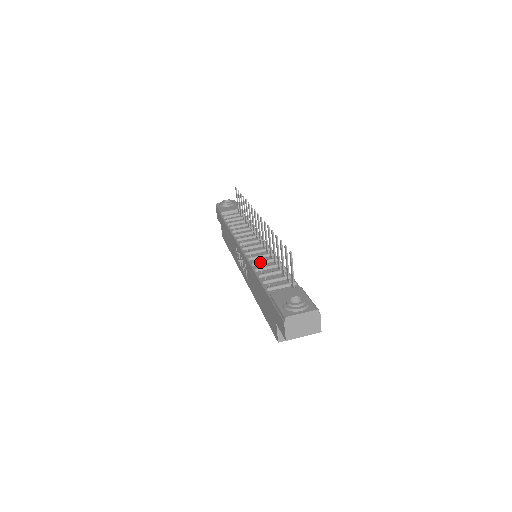
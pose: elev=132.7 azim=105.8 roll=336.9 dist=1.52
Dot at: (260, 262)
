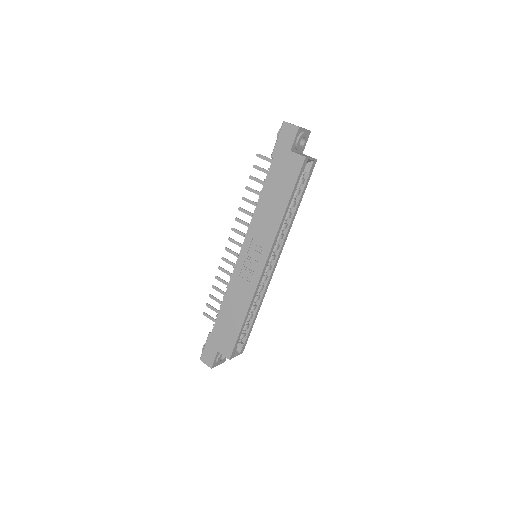
Dot at: occluded
